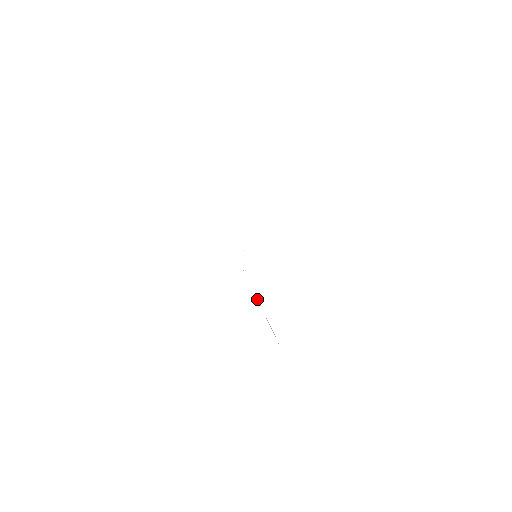
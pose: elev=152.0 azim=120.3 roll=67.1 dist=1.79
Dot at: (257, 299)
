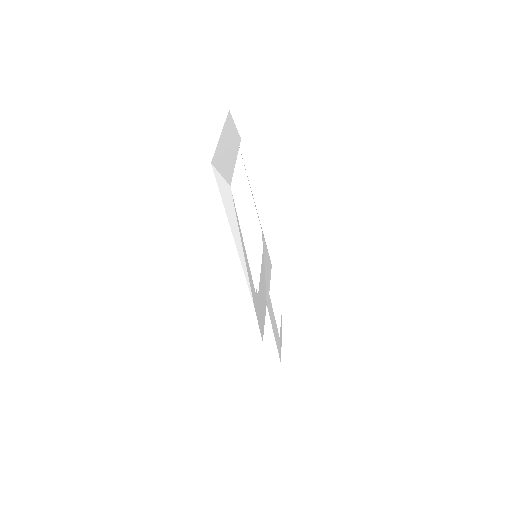
Dot at: (240, 260)
